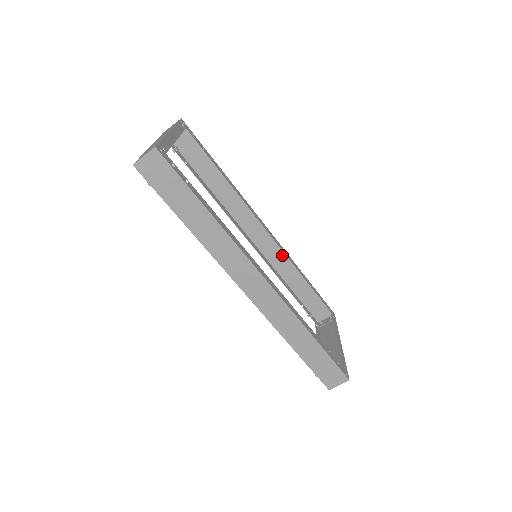
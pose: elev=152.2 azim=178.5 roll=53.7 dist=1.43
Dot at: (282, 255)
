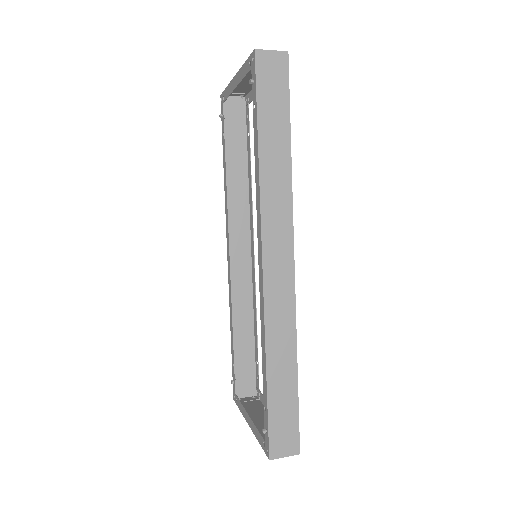
Dot at: (247, 292)
